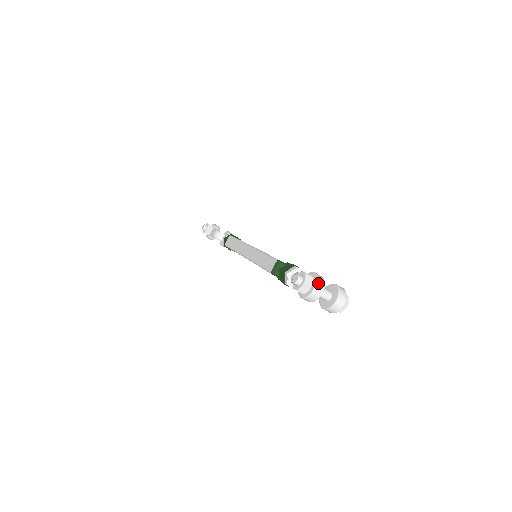
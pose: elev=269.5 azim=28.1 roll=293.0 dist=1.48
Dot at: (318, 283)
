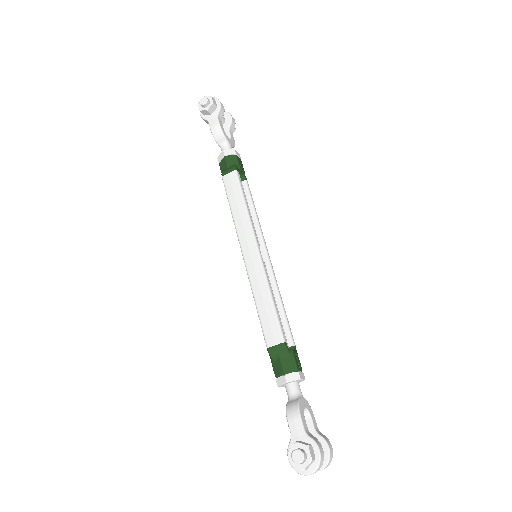
Dot at: (316, 471)
